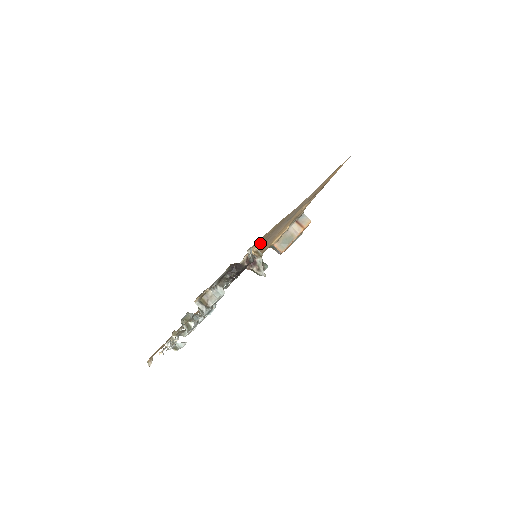
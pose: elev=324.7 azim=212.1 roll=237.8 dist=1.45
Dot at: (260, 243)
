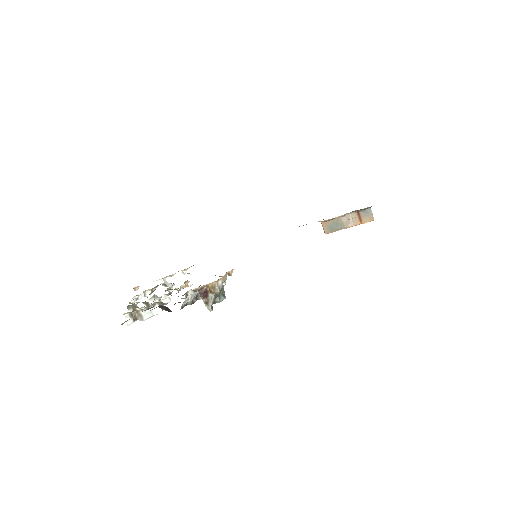
Dot at: occluded
